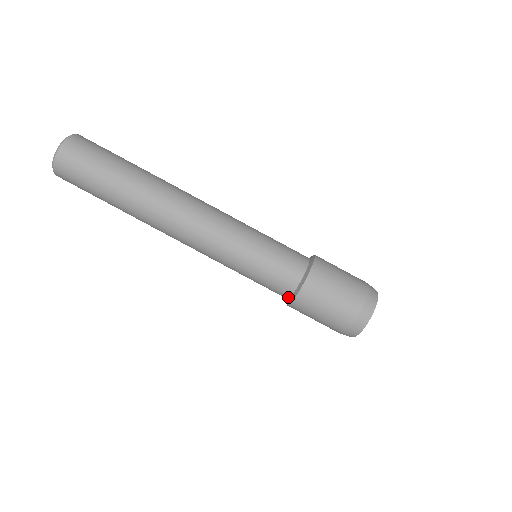
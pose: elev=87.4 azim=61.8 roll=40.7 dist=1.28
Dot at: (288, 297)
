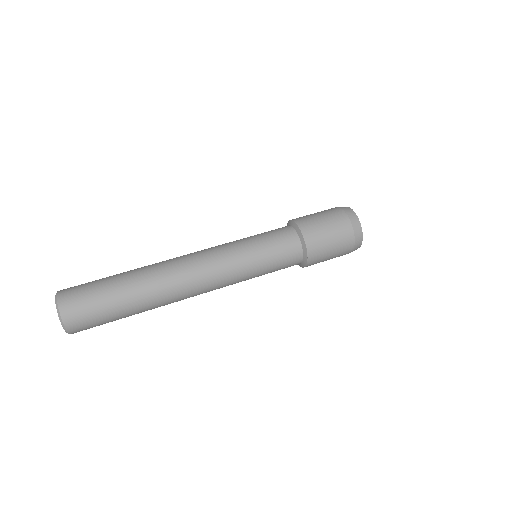
Dot at: (299, 241)
